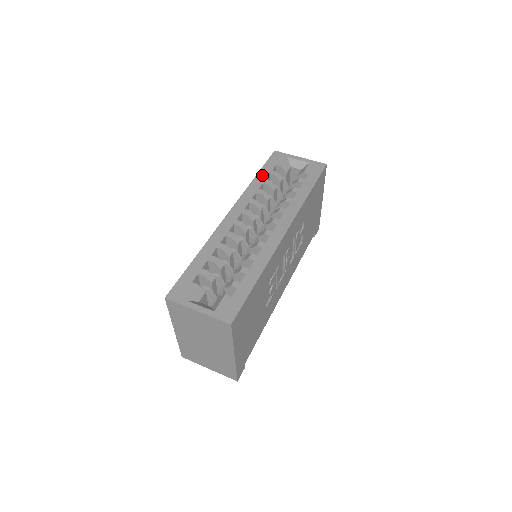
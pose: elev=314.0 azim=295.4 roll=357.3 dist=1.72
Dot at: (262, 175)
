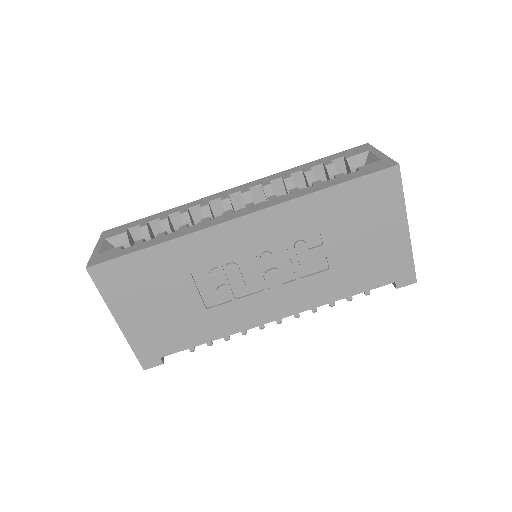
Dot at: (314, 163)
